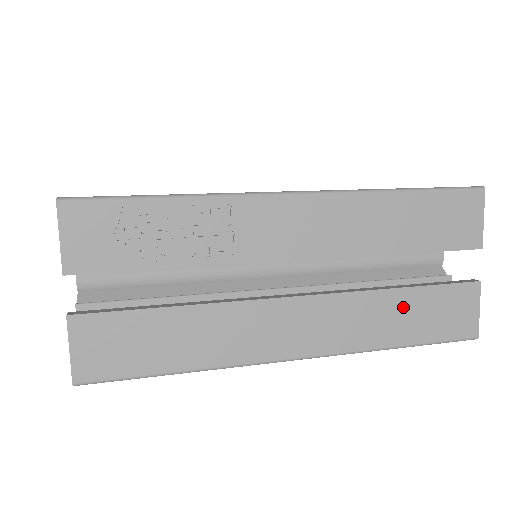
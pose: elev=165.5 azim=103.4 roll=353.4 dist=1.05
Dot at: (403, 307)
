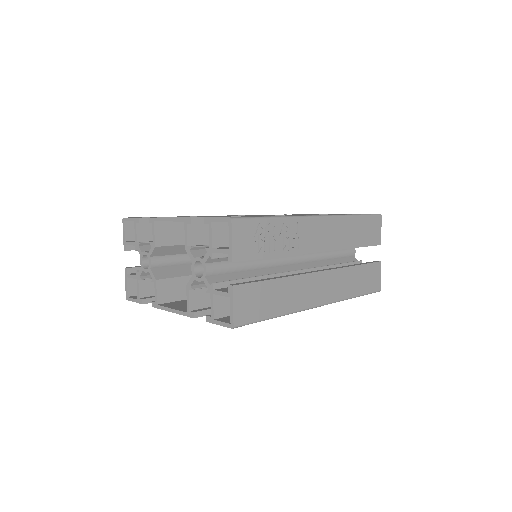
Dot at: (356, 276)
